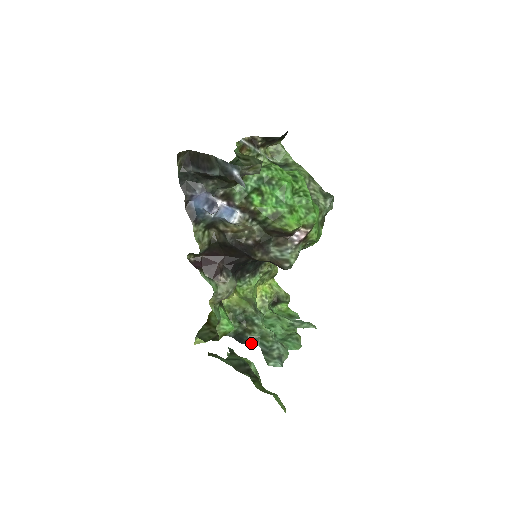
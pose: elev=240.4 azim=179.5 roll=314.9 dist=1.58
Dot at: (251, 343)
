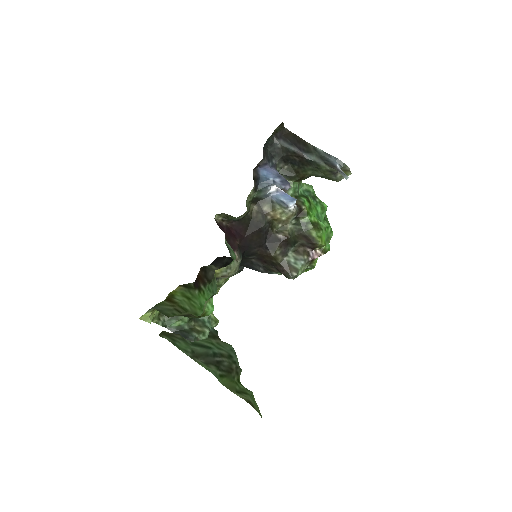
Dot at: occluded
